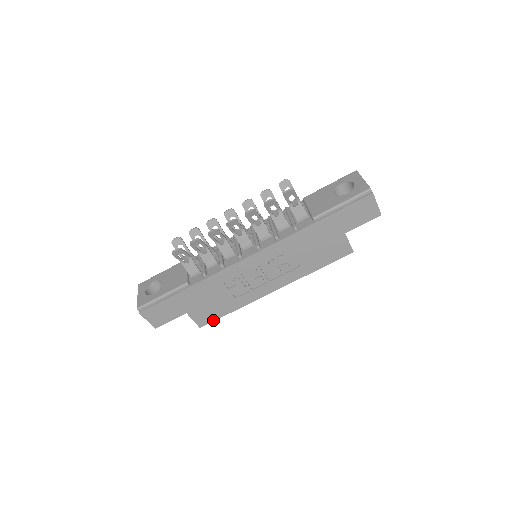
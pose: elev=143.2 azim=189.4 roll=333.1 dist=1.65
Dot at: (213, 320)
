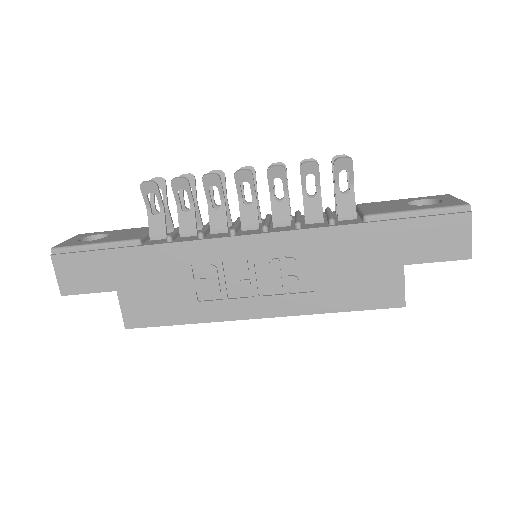
Dot at: (150, 325)
